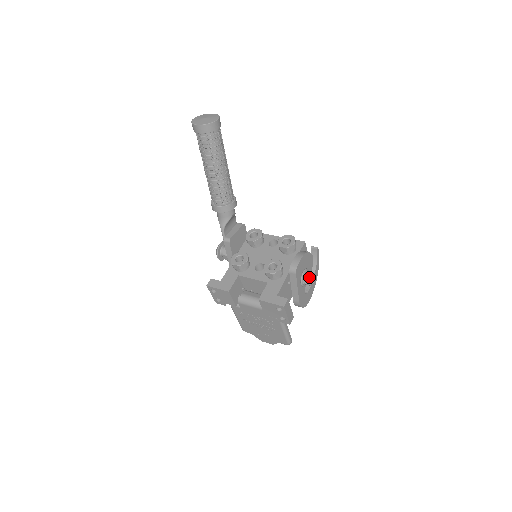
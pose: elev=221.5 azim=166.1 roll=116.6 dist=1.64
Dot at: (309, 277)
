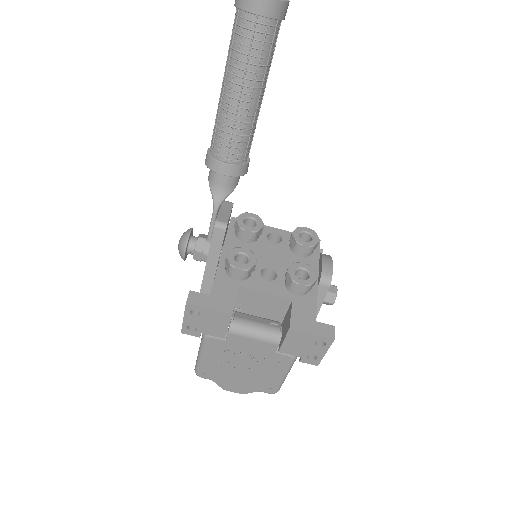
Dot at: (334, 292)
